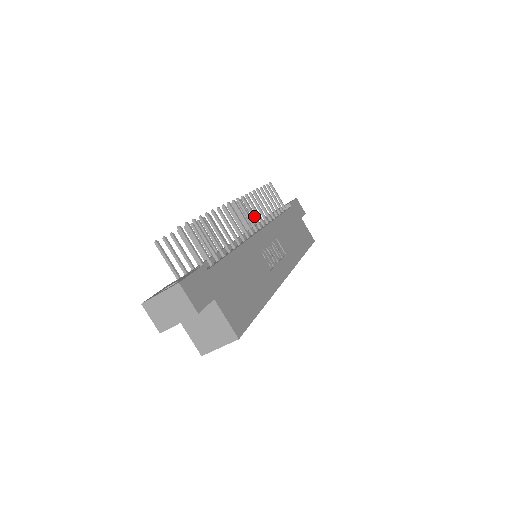
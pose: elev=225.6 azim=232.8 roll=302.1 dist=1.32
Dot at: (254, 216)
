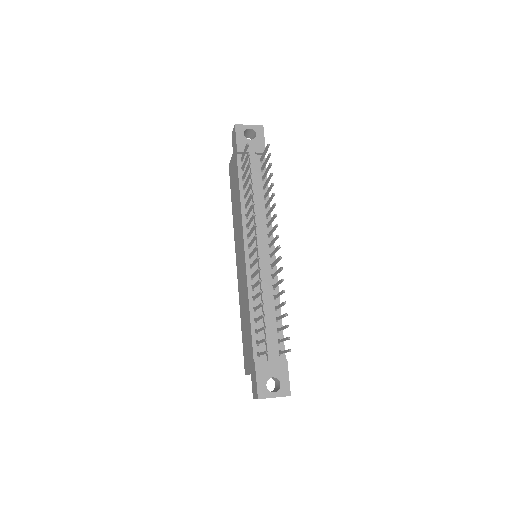
Dot at: occluded
